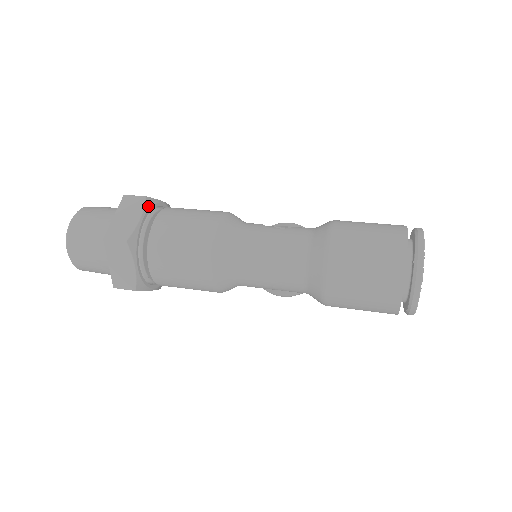
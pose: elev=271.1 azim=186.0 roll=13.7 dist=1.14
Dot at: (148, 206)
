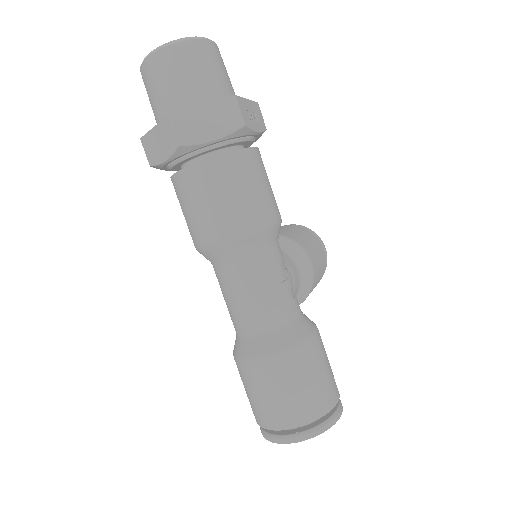
Dot at: (235, 135)
